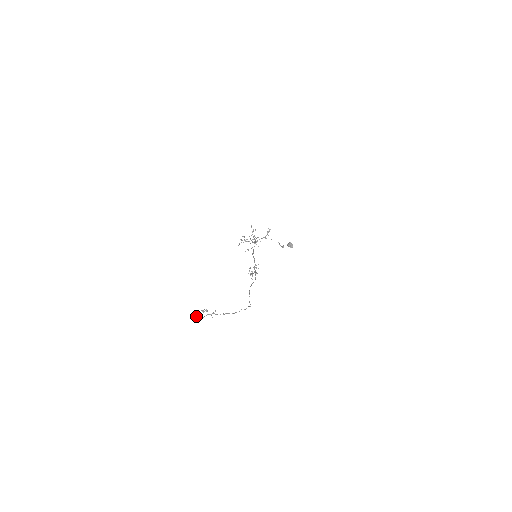
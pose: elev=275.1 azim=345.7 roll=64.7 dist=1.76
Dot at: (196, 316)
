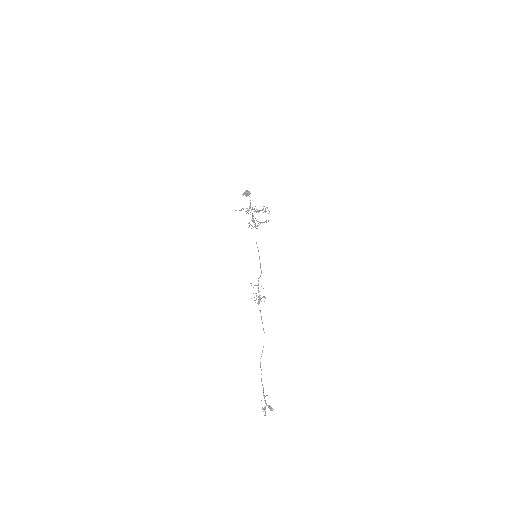
Dot at: (263, 409)
